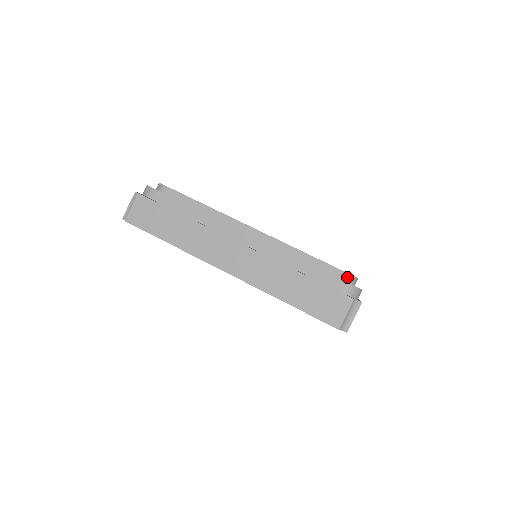
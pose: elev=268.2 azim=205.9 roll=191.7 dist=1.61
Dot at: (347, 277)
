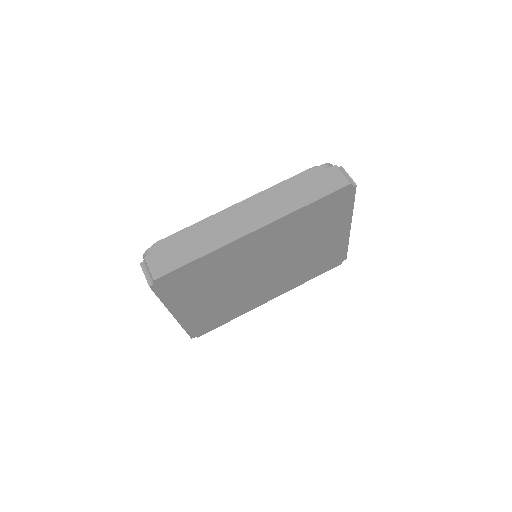
Dot at: occluded
